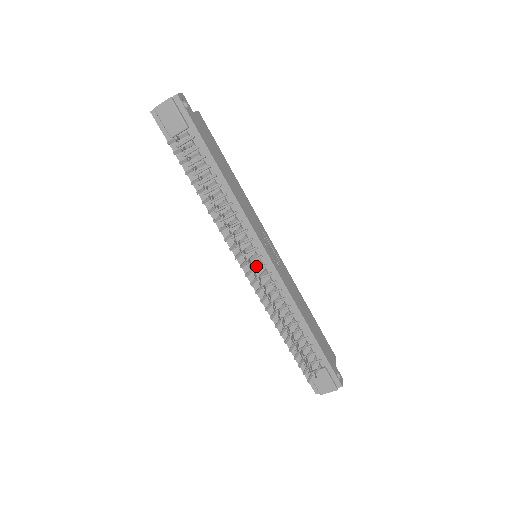
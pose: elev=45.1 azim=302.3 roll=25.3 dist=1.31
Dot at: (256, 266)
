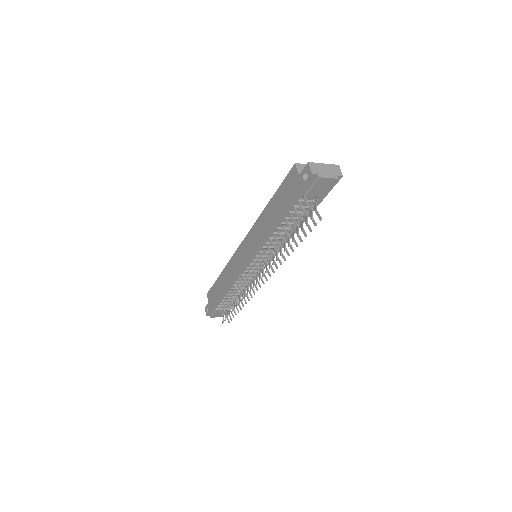
Dot at: occluded
